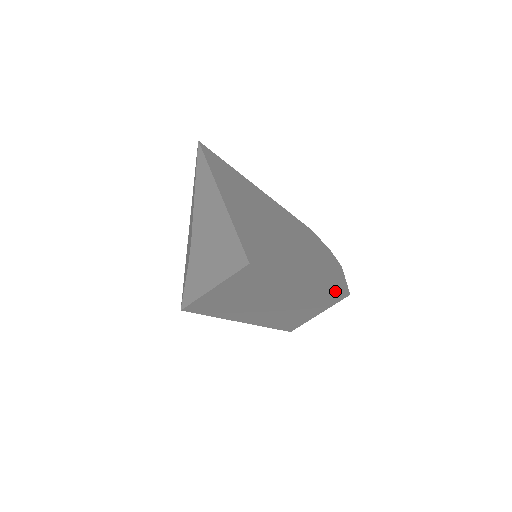
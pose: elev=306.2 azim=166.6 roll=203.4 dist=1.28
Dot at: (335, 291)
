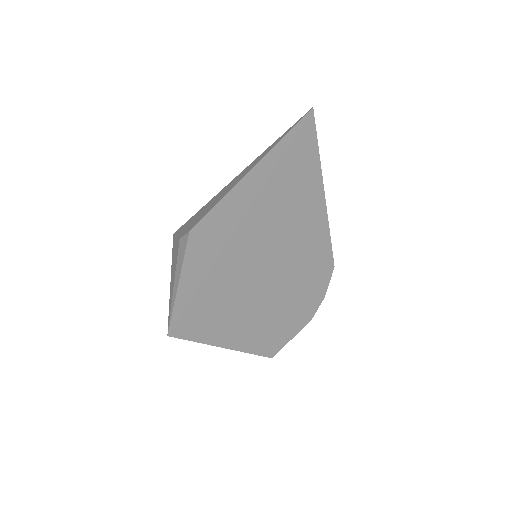
Dot at: (258, 353)
